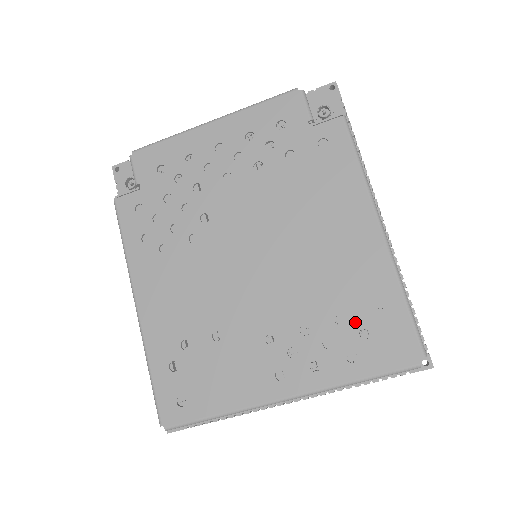
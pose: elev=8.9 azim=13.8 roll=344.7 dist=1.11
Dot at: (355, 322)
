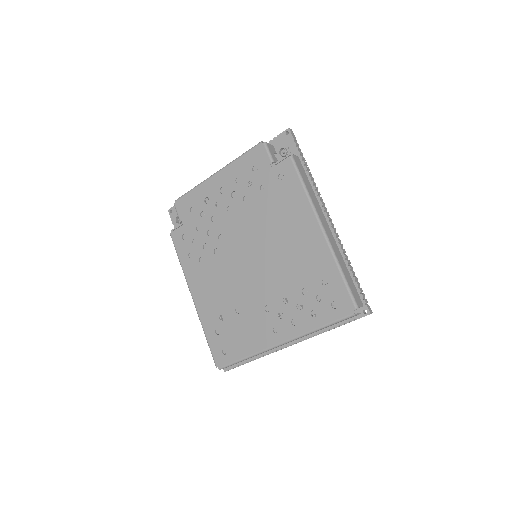
Dot at: (313, 292)
